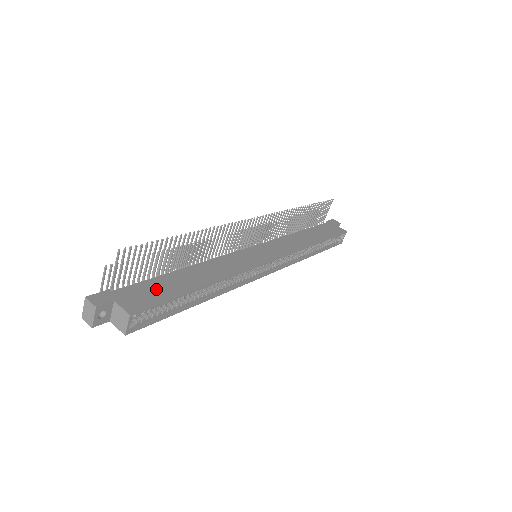
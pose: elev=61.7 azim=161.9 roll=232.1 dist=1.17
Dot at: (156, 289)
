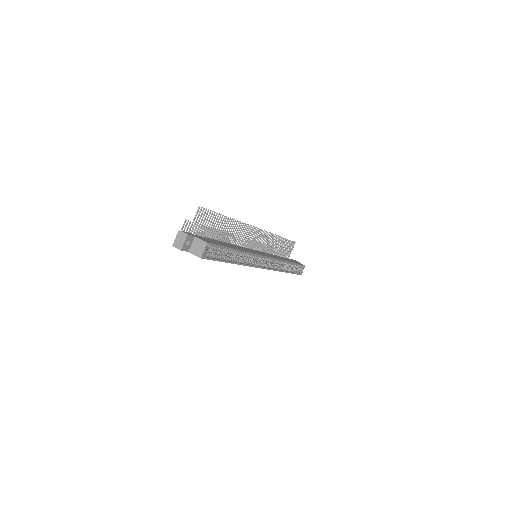
Dot at: (213, 241)
